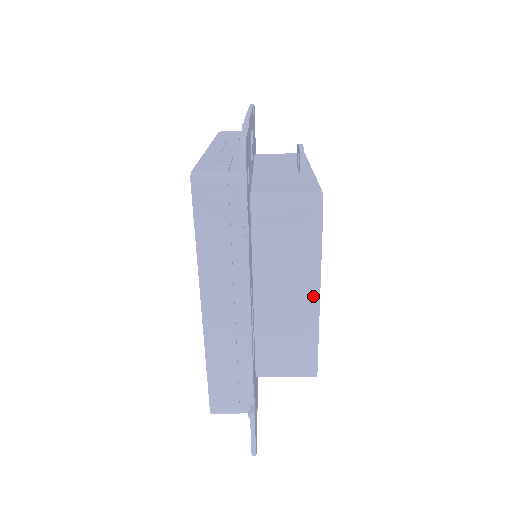
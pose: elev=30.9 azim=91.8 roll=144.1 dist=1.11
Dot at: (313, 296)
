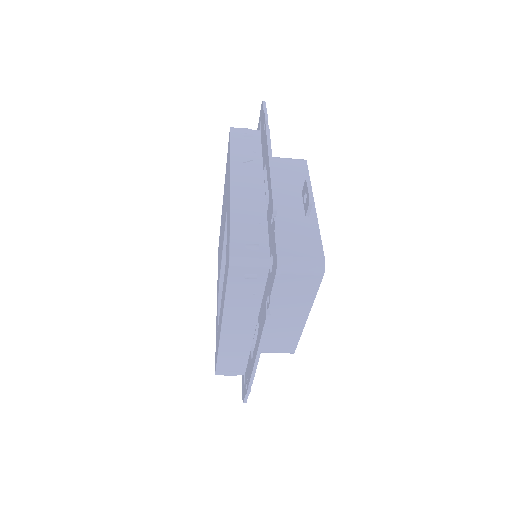
Dot at: (303, 317)
